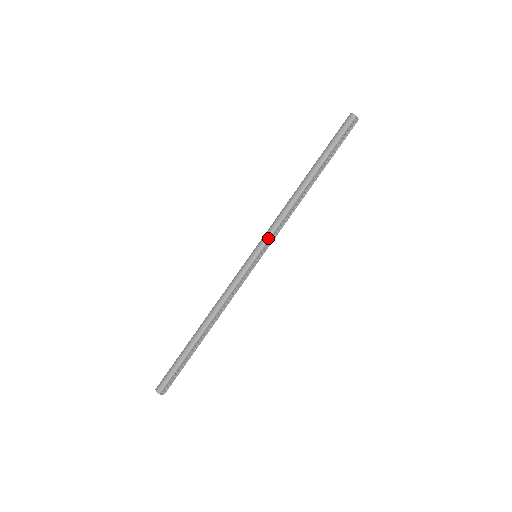
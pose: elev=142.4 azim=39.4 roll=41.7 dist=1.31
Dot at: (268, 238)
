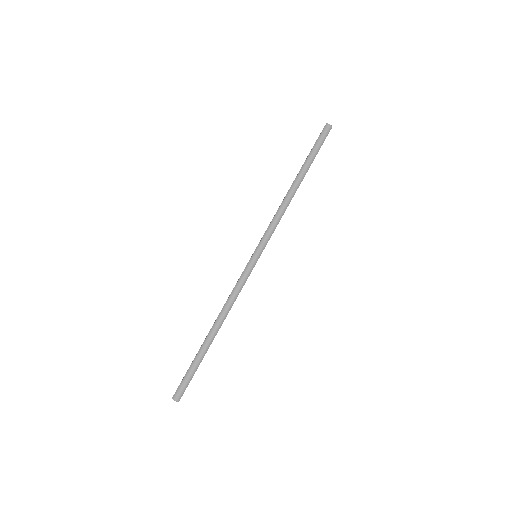
Dot at: (268, 239)
